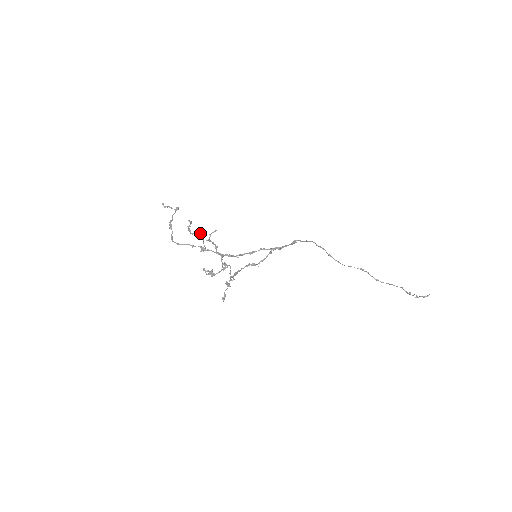
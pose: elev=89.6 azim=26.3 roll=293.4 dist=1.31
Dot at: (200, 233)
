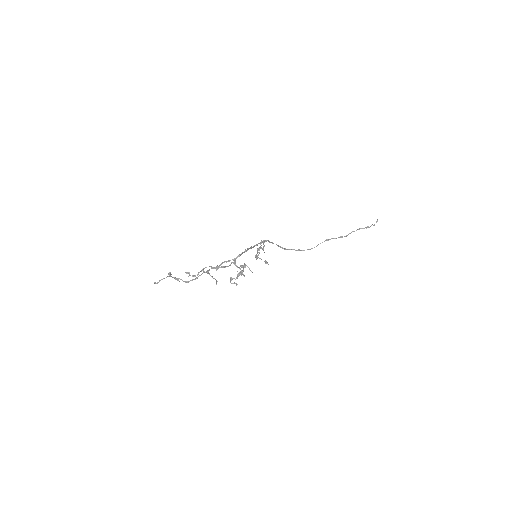
Dot at: (203, 270)
